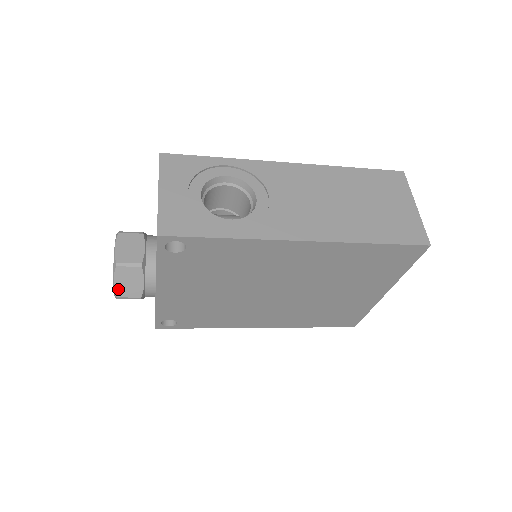
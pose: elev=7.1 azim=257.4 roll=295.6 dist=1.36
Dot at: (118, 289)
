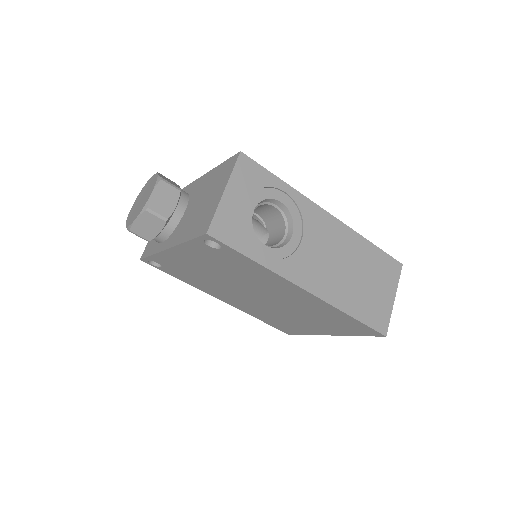
Dot at: (135, 226)
